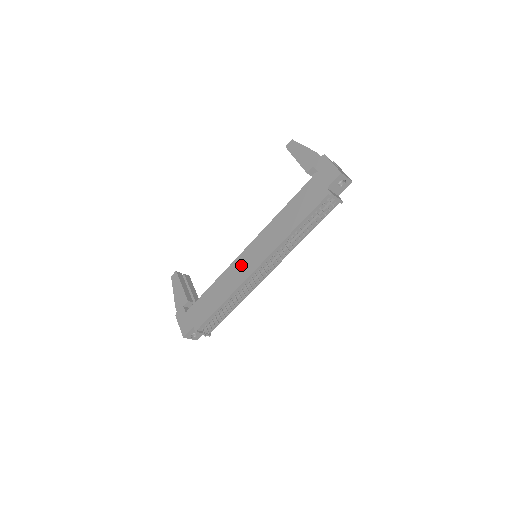
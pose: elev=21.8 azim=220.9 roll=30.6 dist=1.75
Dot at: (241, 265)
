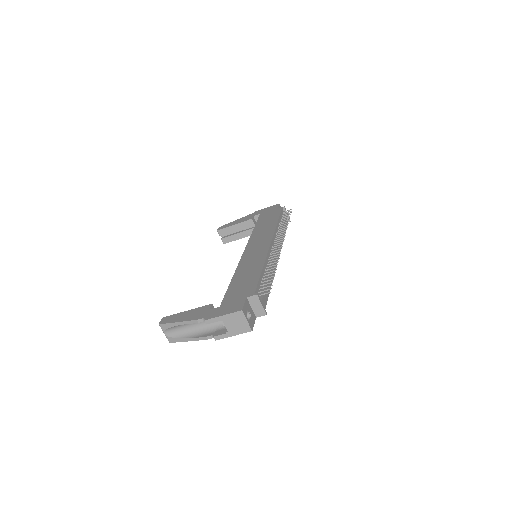
Dot at: (252, 253)
